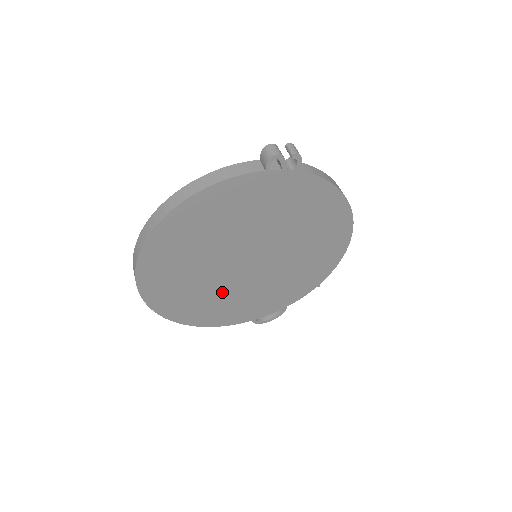
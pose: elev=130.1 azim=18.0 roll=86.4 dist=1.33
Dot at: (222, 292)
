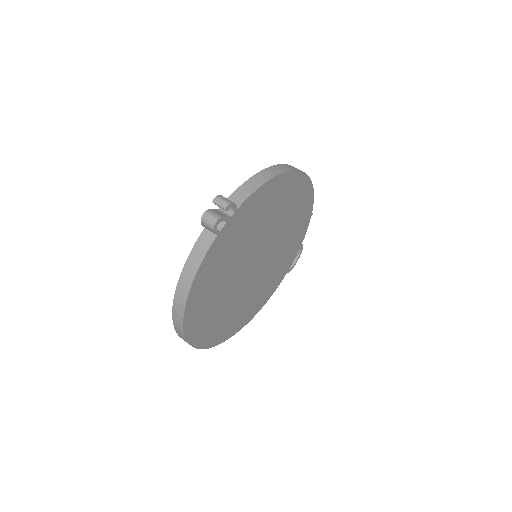
Dot at: (254, 290)
